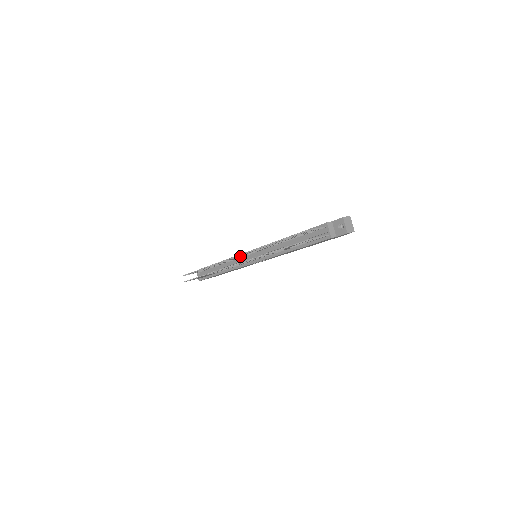
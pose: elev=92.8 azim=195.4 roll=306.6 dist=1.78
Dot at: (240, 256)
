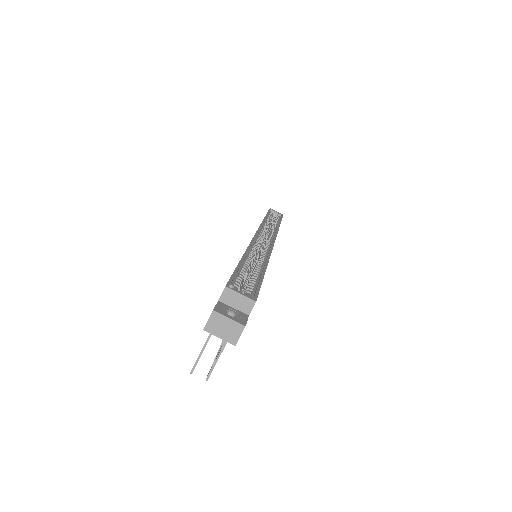
Dot at: occluded
